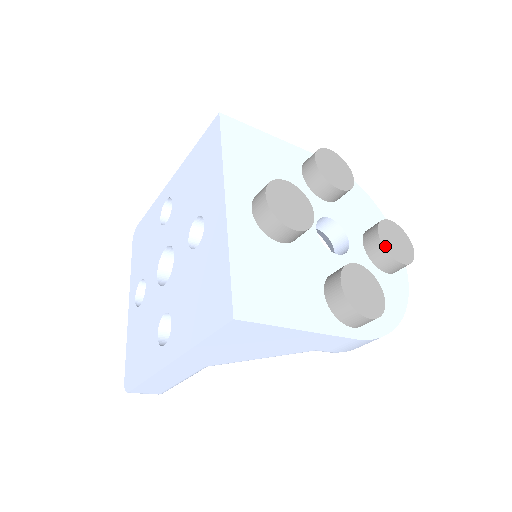
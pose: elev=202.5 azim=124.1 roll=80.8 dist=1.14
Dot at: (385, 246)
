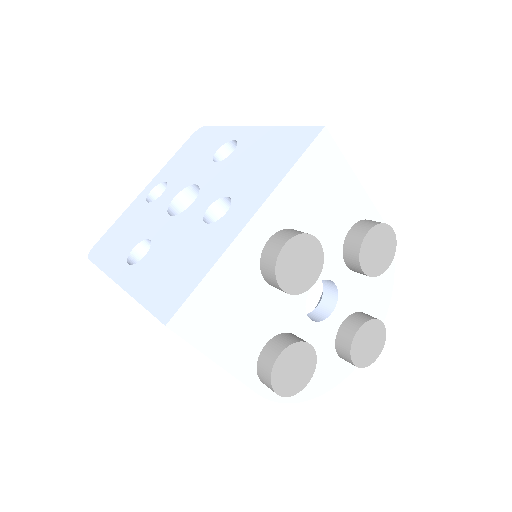
Dot at: (354, 342)
